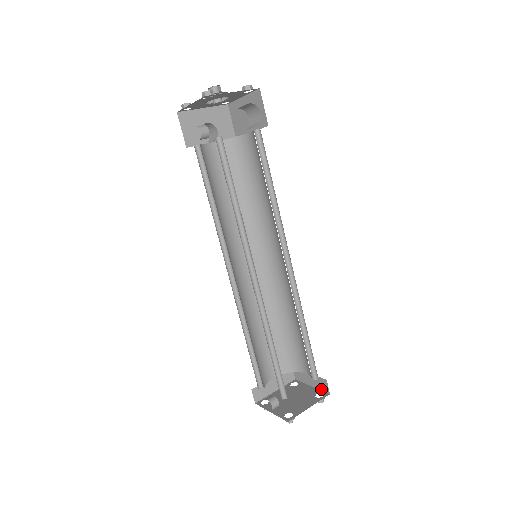
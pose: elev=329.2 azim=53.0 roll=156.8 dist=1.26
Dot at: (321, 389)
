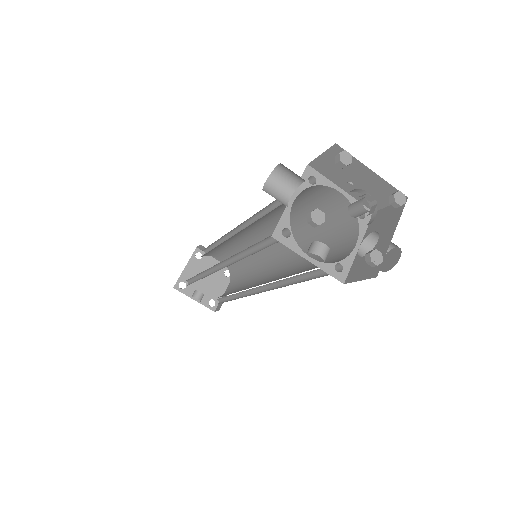
Dot at: occluded
